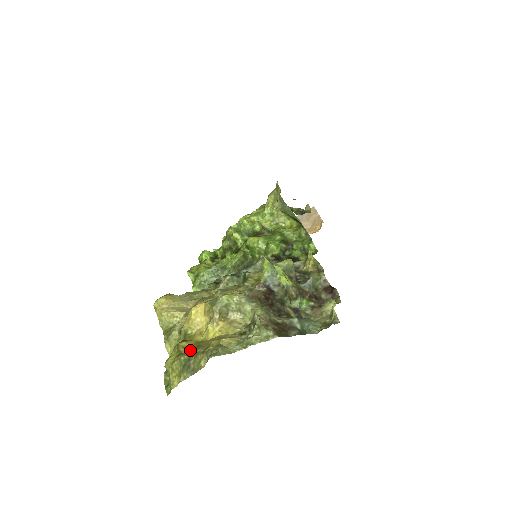
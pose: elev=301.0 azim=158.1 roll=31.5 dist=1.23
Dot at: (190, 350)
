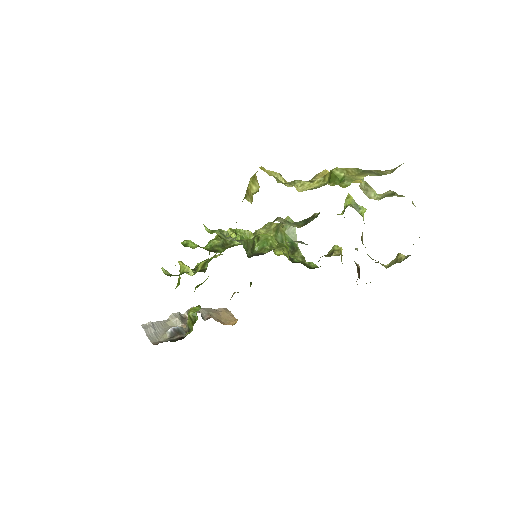
Dot at: occluded
